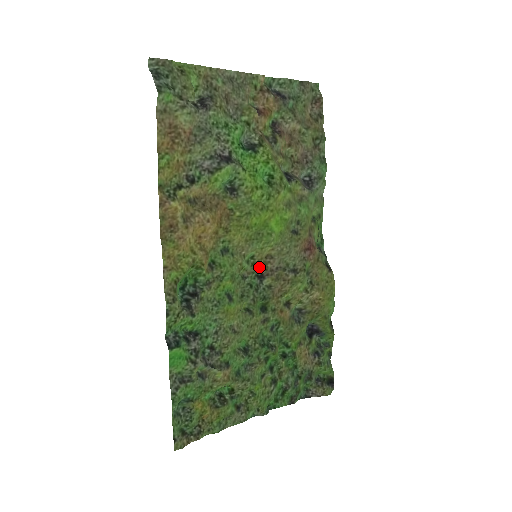
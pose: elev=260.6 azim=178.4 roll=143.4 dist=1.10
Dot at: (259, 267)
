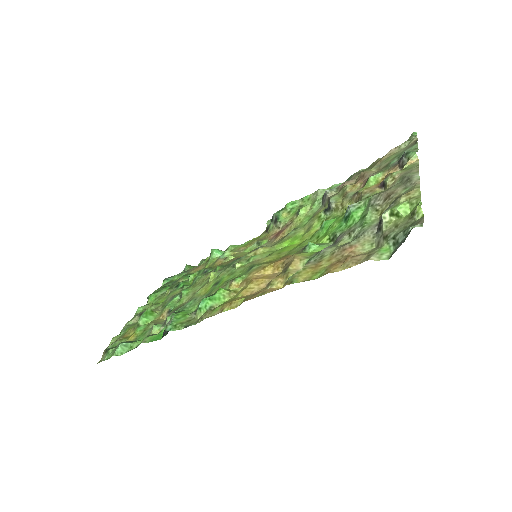
Dot at: (247, 255)
